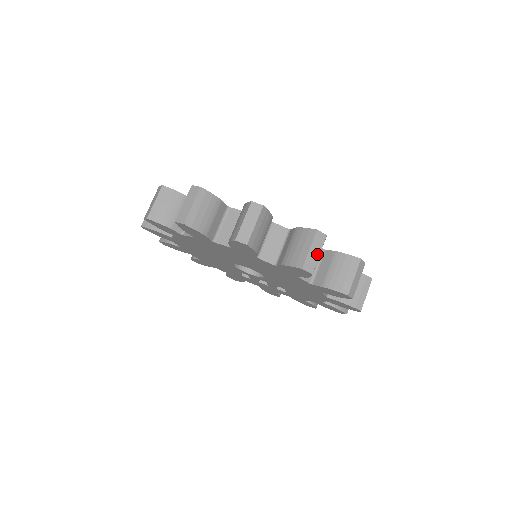
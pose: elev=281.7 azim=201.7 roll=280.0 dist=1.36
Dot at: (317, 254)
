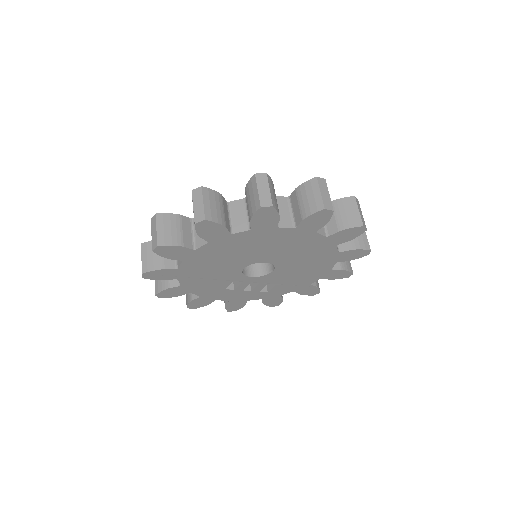
Dot at: (362, 215)
